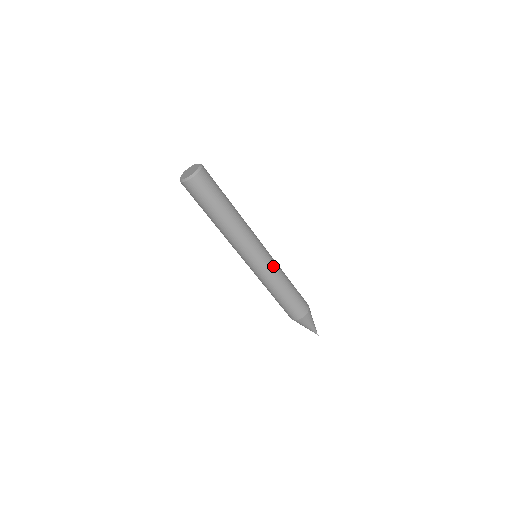
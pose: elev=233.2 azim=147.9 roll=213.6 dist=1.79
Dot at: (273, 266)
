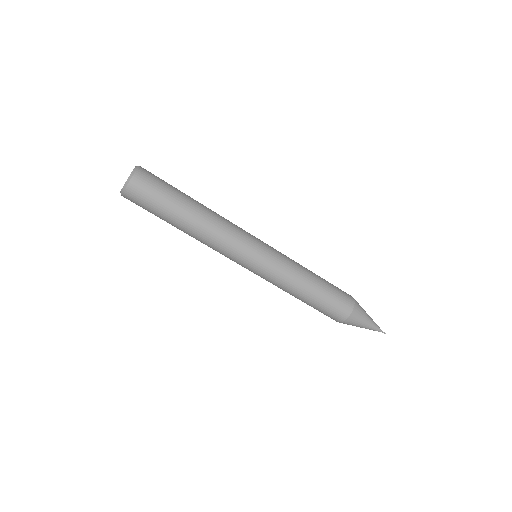
Dot at: (279, 265)
